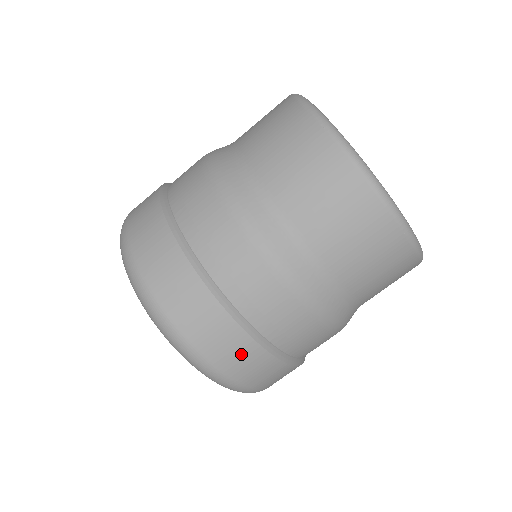
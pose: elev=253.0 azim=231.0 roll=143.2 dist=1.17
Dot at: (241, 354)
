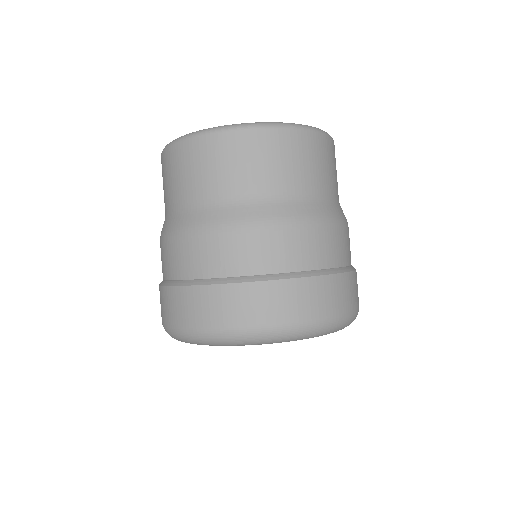
Dot at: (348, 289)
